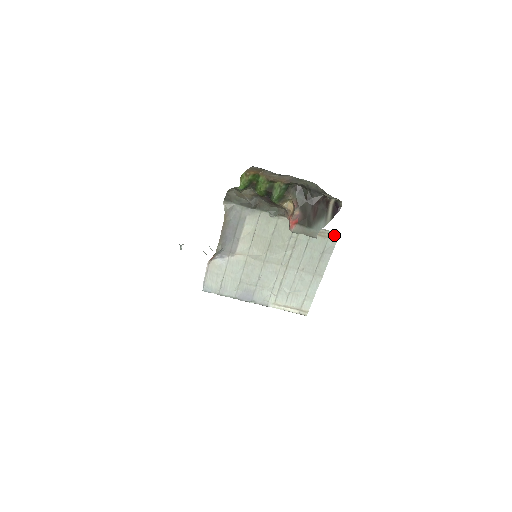
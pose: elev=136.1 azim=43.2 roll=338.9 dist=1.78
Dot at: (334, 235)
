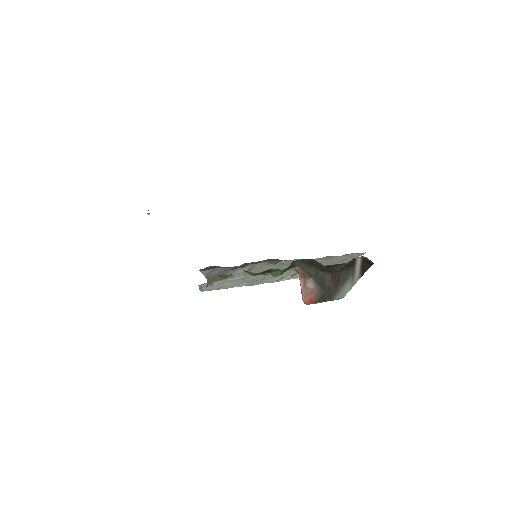
Dot at: occluded
